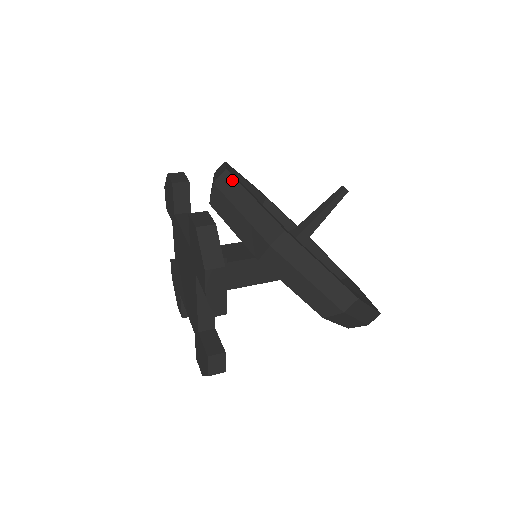
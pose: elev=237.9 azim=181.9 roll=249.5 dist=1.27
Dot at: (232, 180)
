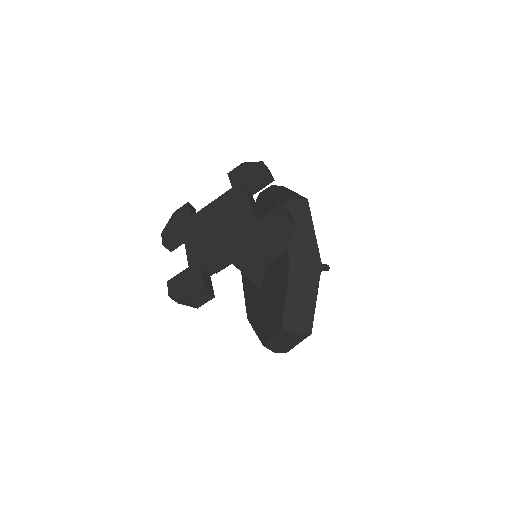
Dot at: (308, 209)
